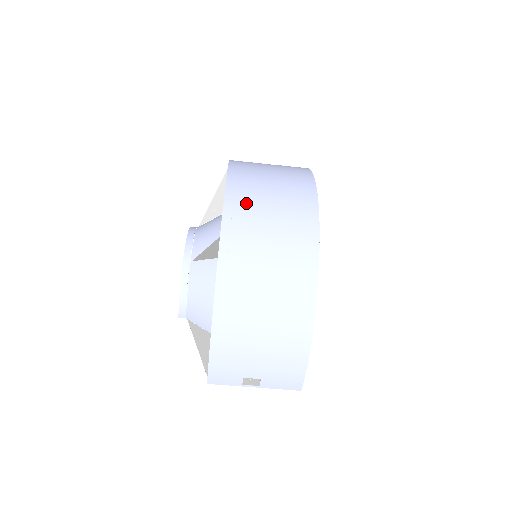
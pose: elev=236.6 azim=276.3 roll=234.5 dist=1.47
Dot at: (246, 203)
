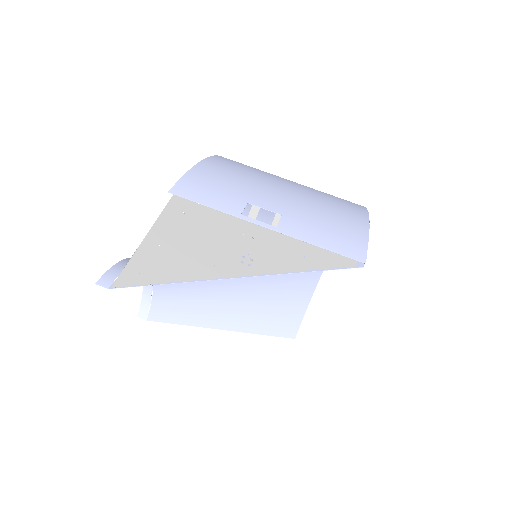
Dot at: occluded
